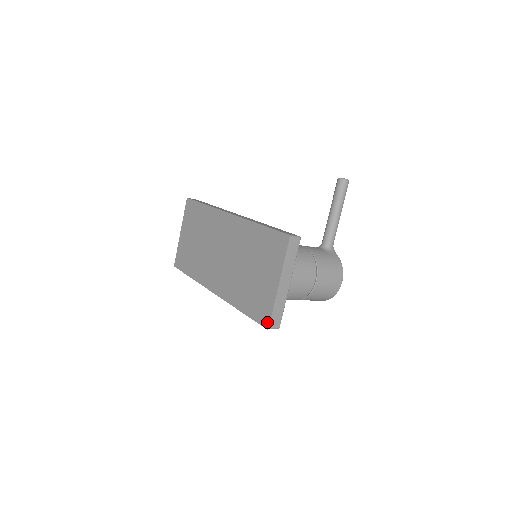
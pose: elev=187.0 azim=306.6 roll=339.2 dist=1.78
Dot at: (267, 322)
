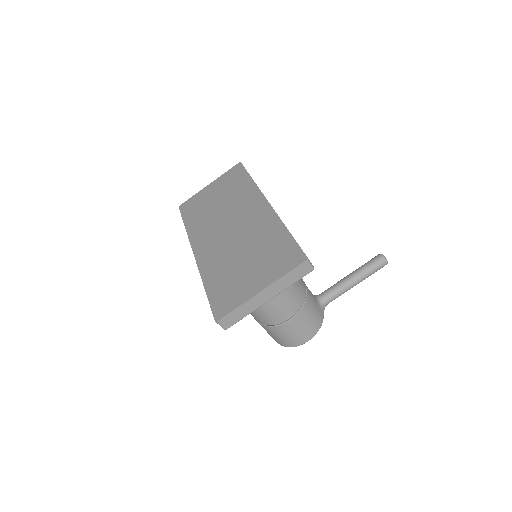
Dot at: (221, 315)
